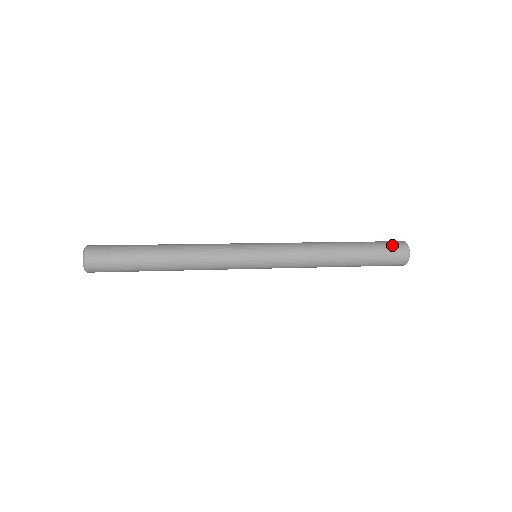
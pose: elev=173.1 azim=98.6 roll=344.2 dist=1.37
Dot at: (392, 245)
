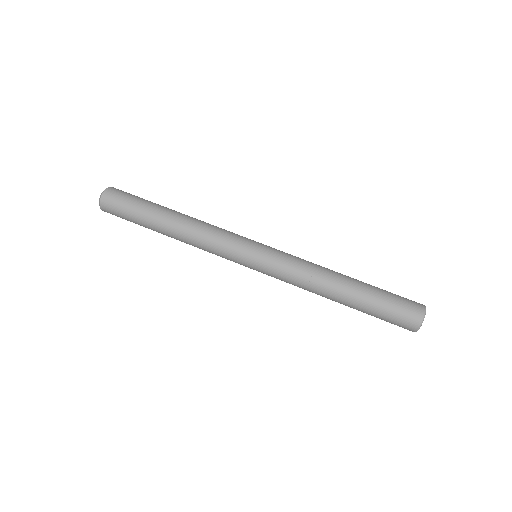
Dot at: (402, 316)
